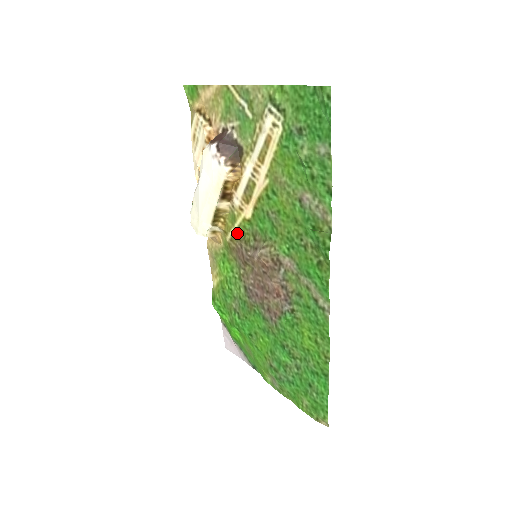
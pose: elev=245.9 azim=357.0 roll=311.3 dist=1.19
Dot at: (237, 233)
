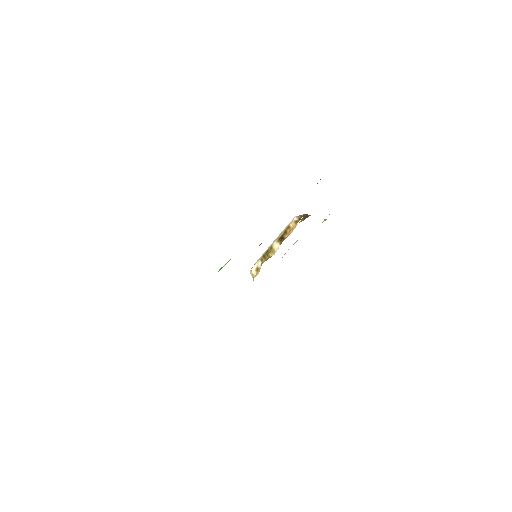
Dot at: occluded
